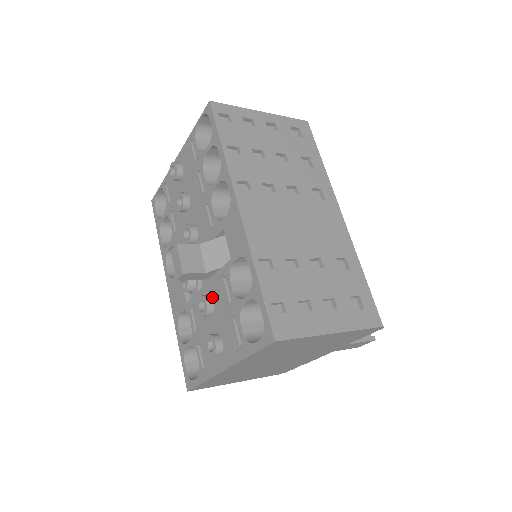
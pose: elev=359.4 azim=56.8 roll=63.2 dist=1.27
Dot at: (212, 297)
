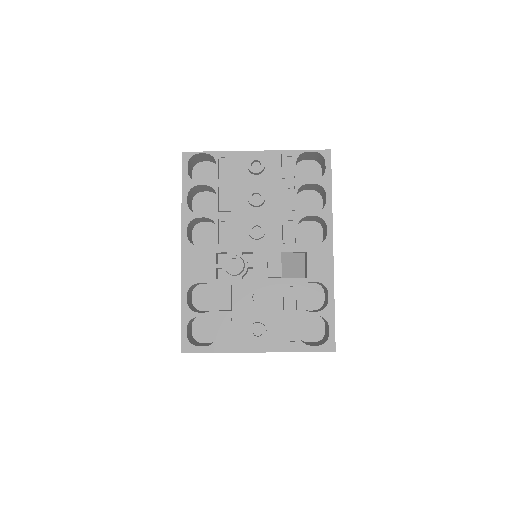
Dot at: (266, 293)
